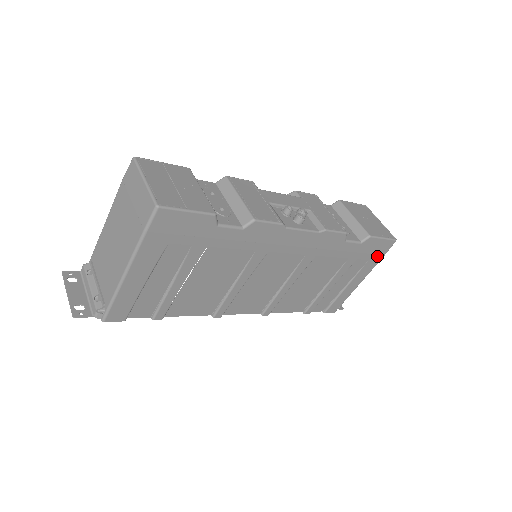
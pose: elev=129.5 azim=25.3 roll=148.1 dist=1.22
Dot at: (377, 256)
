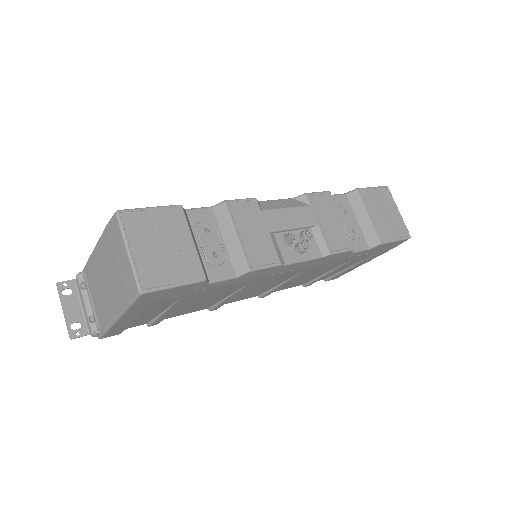
Dot at: (386, 249)
